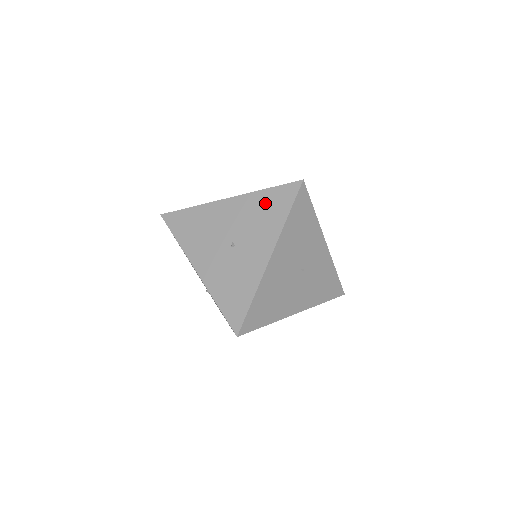
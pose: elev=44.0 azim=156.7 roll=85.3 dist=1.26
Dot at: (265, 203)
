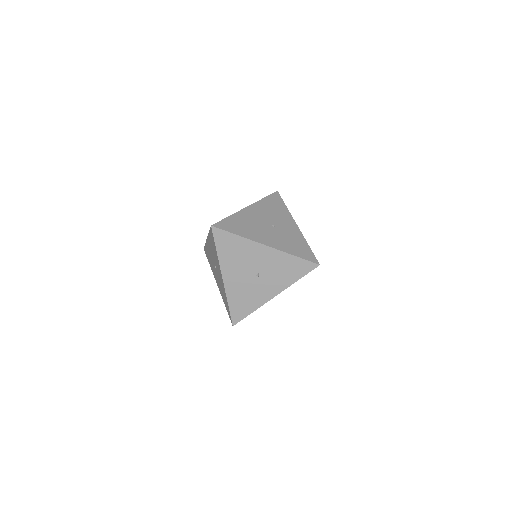
Dot at: occluded
